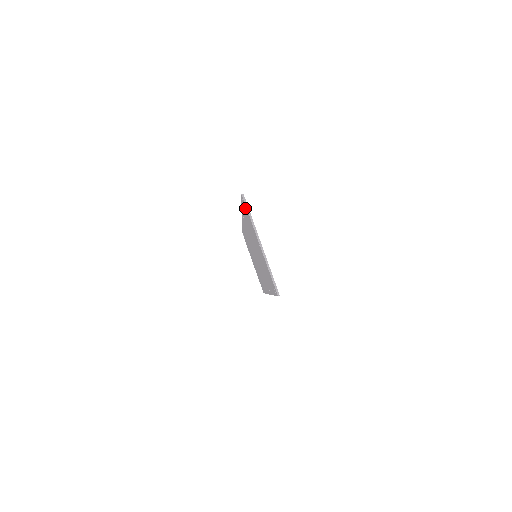
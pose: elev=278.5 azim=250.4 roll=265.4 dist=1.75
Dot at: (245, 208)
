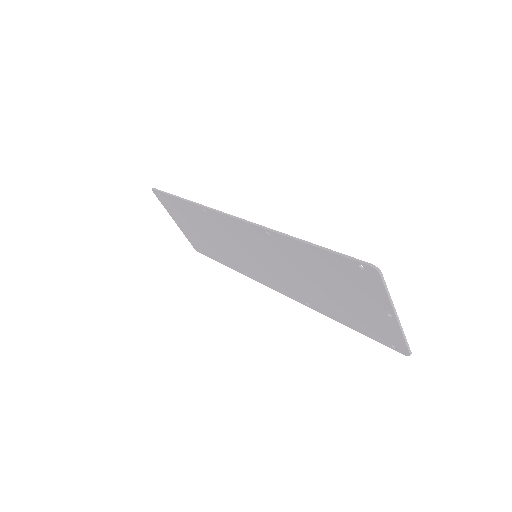
Dot at: (361, 273)
